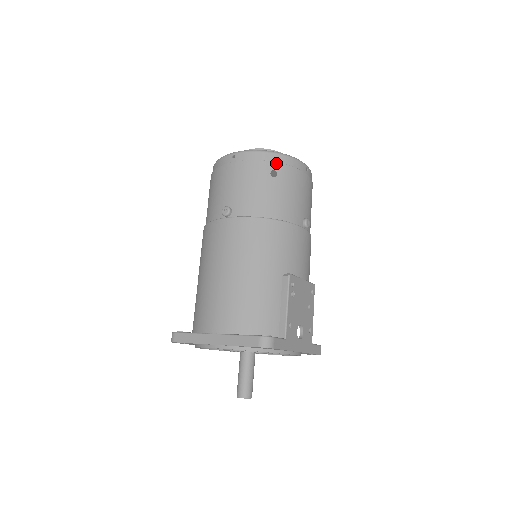
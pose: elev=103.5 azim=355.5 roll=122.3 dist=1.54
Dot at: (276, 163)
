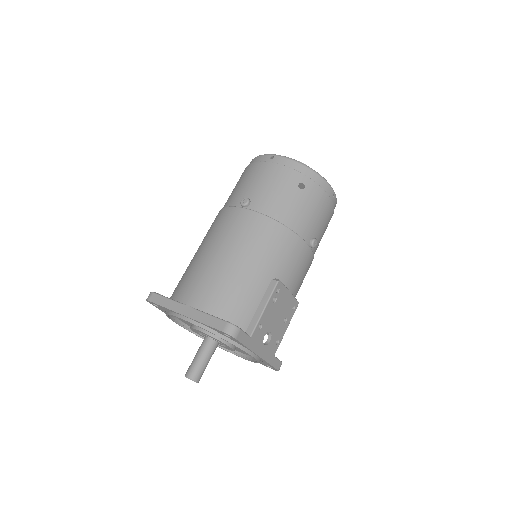
Dot at: (307, 178)
